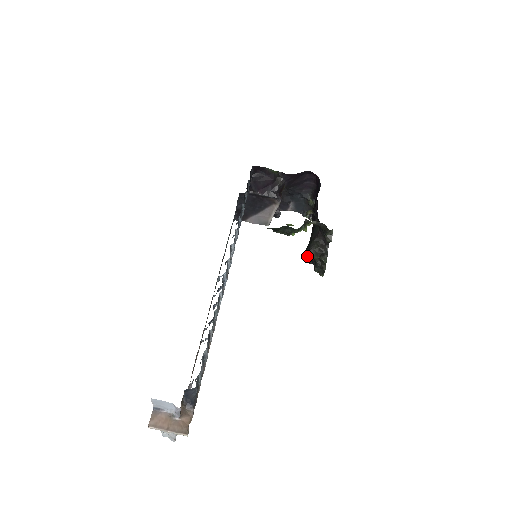
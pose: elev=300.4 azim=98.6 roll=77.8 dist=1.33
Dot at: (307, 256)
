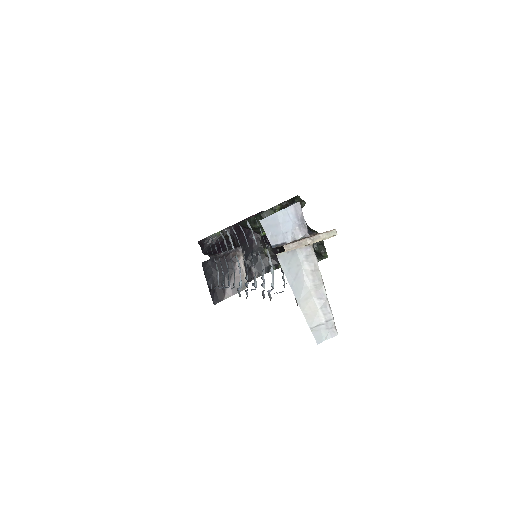
Dot at: occluded
